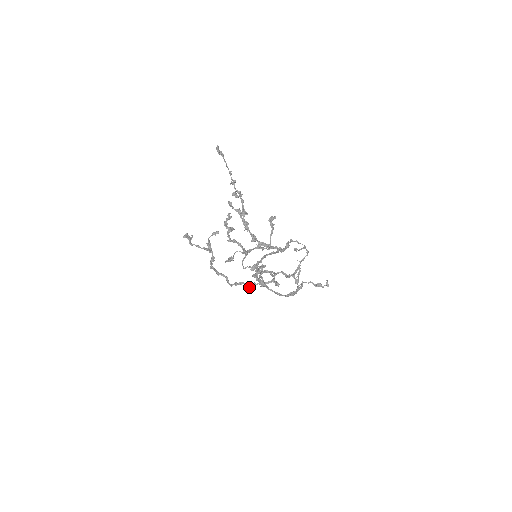
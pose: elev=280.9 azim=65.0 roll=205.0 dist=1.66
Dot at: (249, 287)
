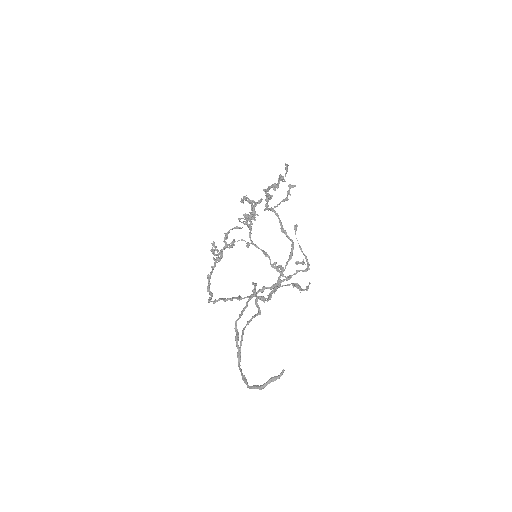
Dot at: (225, 299)
